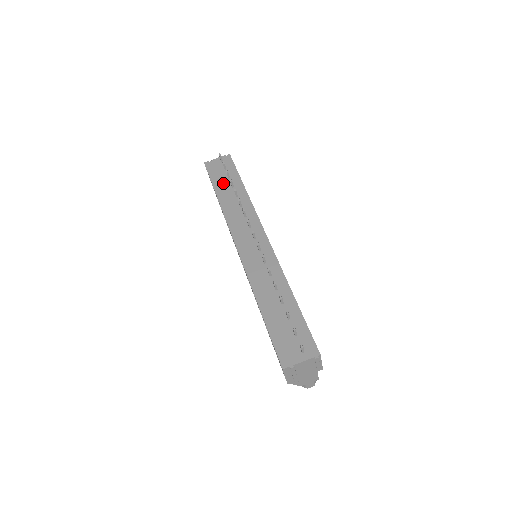
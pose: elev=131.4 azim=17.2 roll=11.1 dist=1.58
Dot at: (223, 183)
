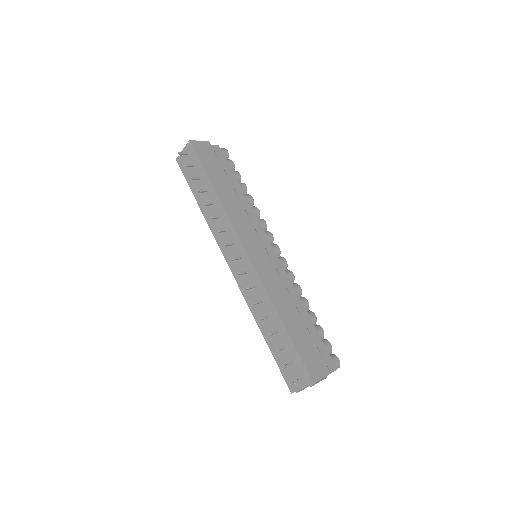
Dot at: (197, 187)
